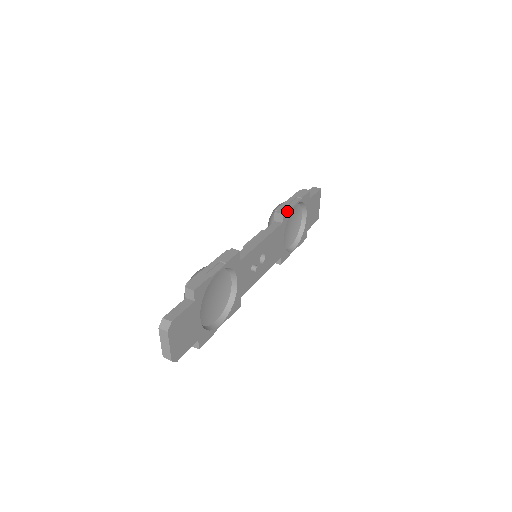
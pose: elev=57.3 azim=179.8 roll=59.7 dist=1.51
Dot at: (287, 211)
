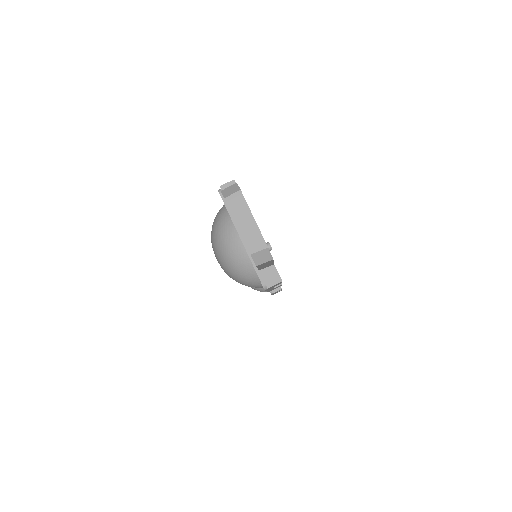
Dot at: occluded
